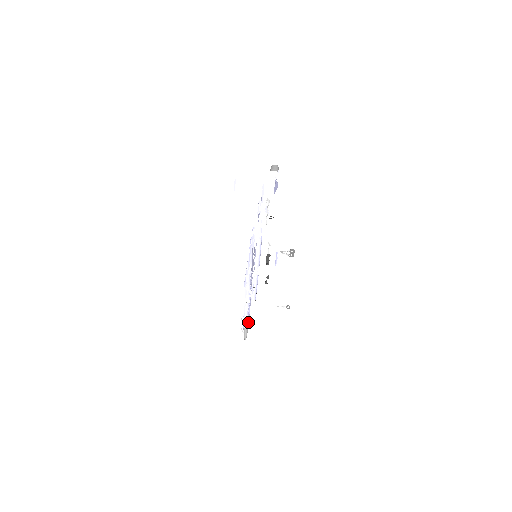
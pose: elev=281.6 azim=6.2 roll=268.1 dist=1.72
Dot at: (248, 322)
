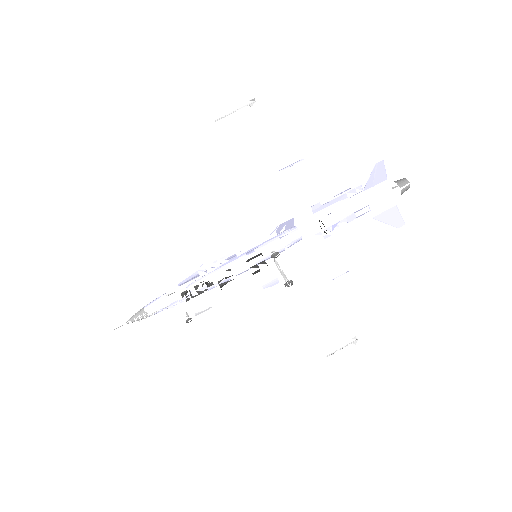
Dot at: (153, 306)
